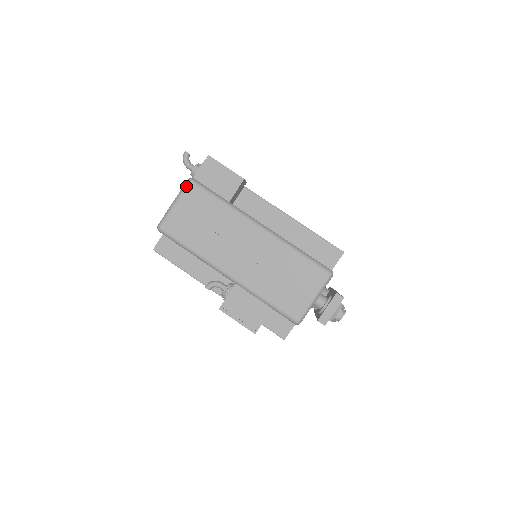
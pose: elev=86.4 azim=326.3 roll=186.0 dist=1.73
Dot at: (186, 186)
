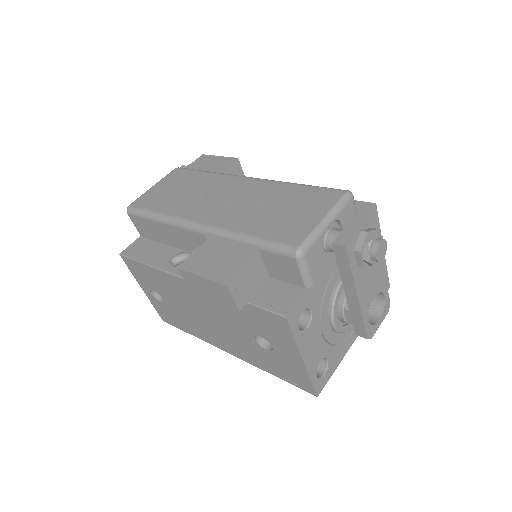
Dot at: (171, 172)
